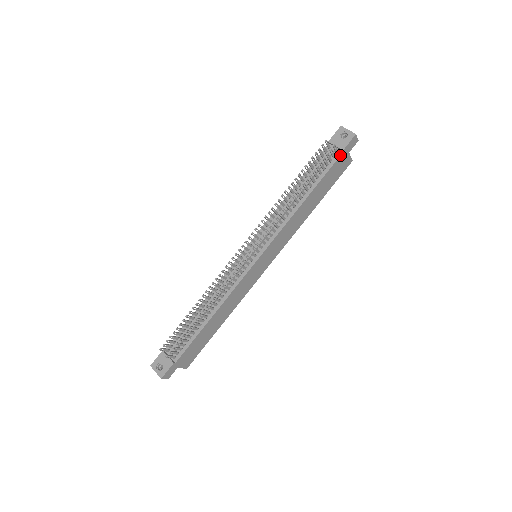
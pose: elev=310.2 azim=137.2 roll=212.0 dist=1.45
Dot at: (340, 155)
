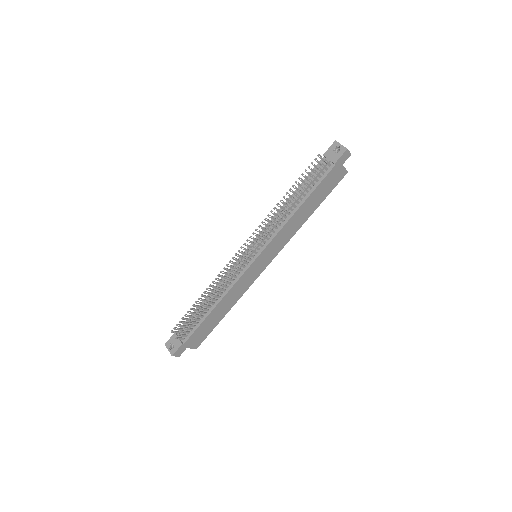
Dot at: (332, 168)
